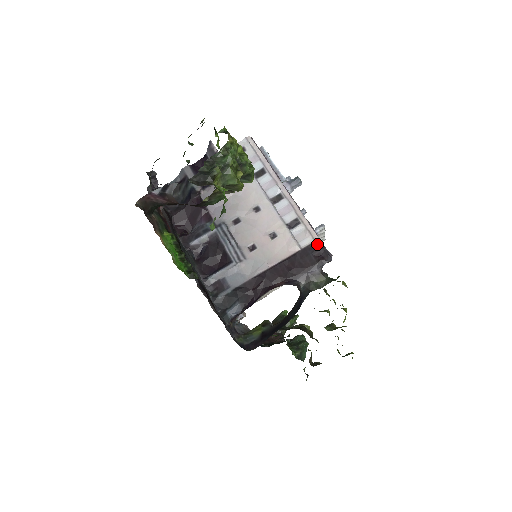
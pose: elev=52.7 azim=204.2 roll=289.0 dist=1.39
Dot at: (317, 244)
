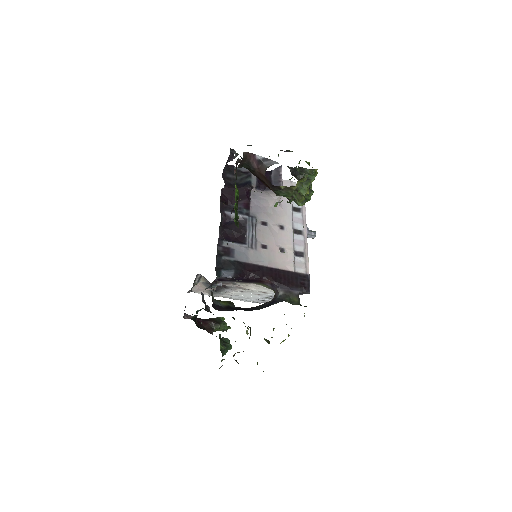
Dot at: (306, 277)
